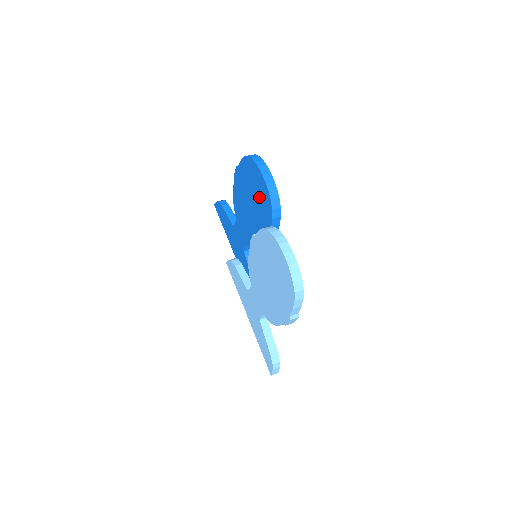
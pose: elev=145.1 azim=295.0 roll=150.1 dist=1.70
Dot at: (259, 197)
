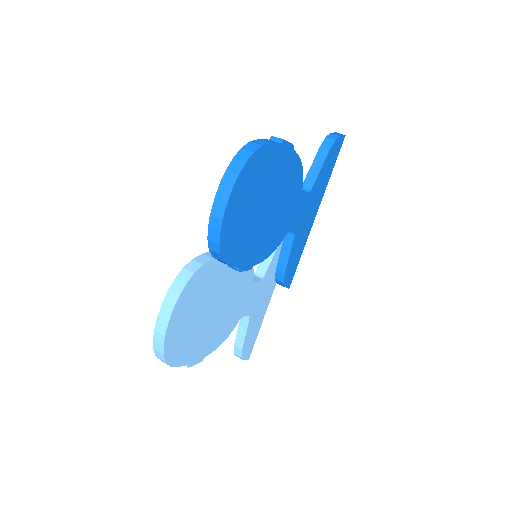
Dot at: occluded
